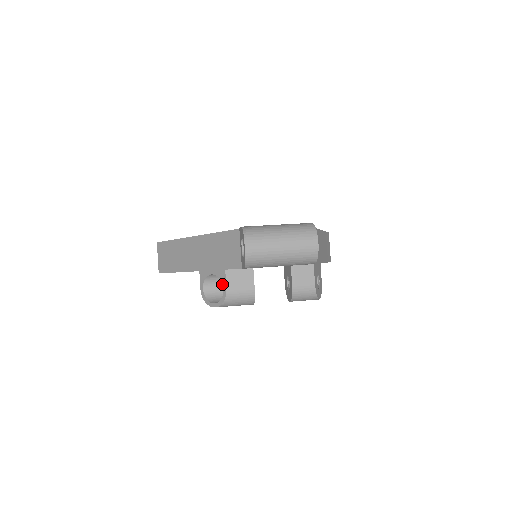
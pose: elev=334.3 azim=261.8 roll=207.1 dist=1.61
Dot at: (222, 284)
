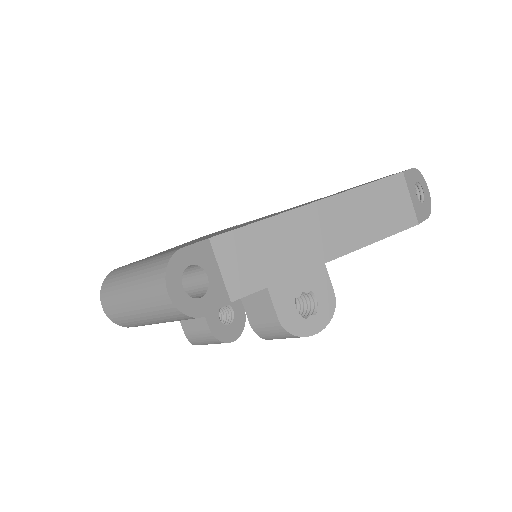
Dot at: occluded
